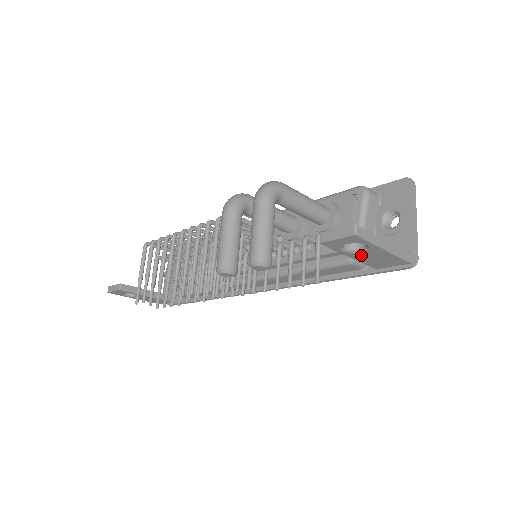
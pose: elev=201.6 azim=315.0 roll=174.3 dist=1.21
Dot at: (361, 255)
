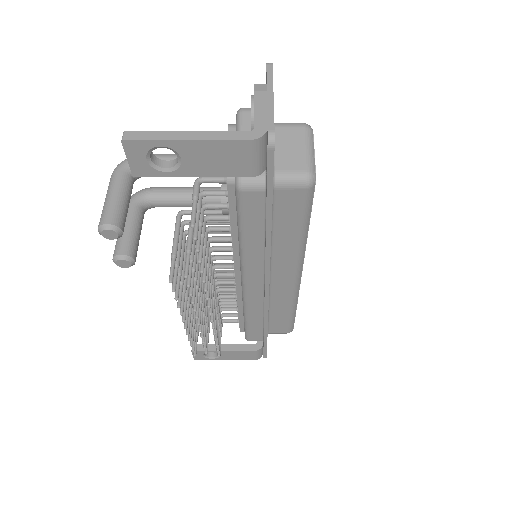
Dot at: (192, 166)
